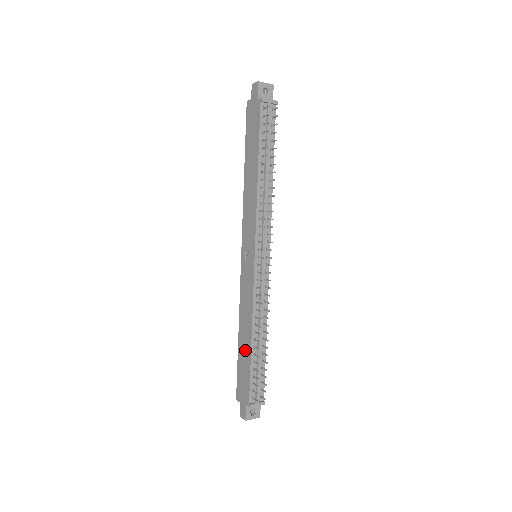
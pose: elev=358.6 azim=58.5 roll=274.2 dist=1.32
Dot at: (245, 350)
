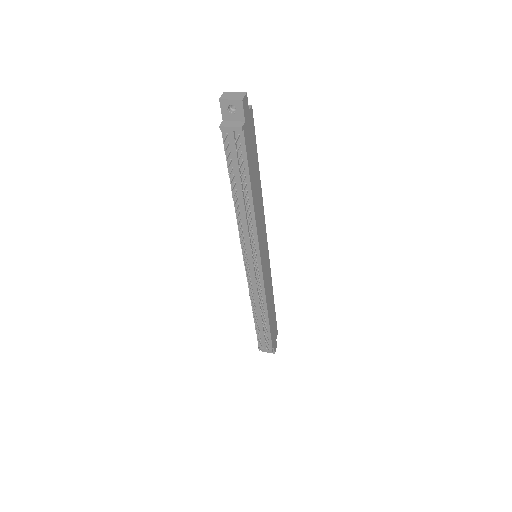
Dot at: occluded
